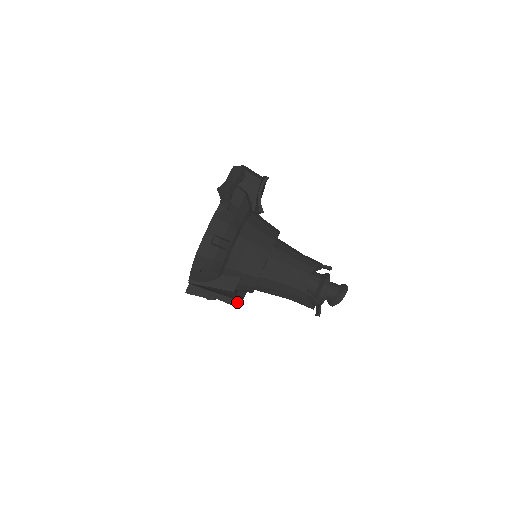
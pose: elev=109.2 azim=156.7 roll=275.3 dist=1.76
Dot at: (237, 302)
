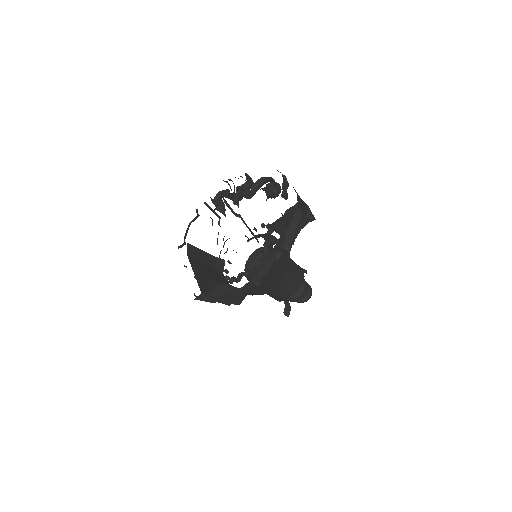
Dot at: occluded
